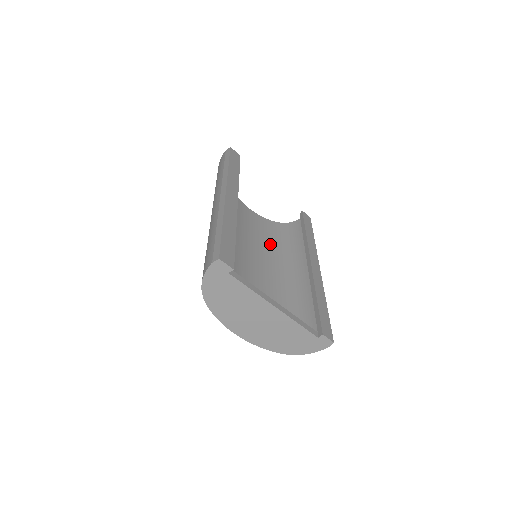
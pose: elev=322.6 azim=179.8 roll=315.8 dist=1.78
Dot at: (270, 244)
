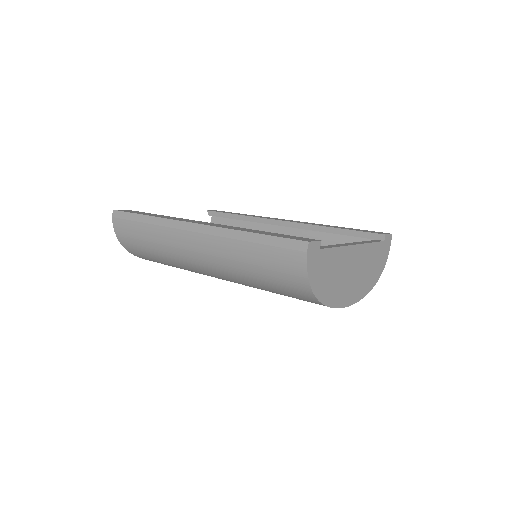
Dot at: occluded
